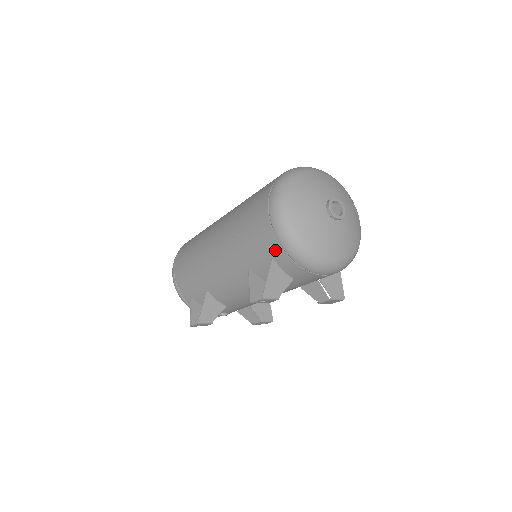
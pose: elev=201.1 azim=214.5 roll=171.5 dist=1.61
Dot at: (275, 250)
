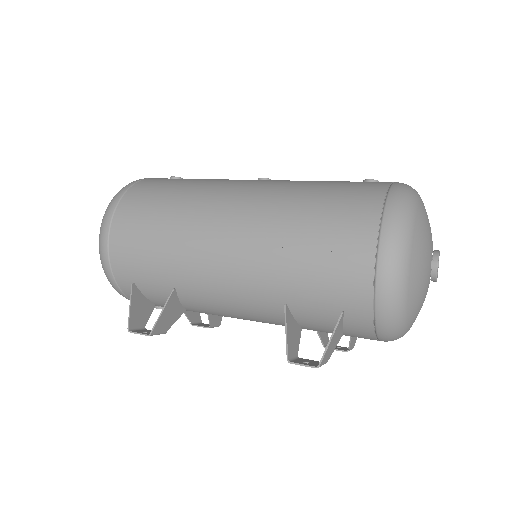
Dot at: (358, 304)
